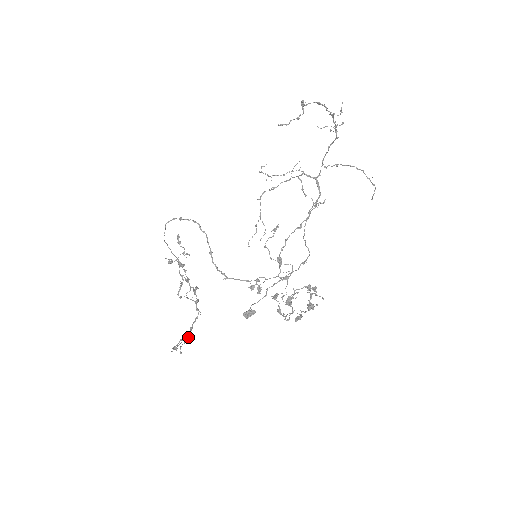
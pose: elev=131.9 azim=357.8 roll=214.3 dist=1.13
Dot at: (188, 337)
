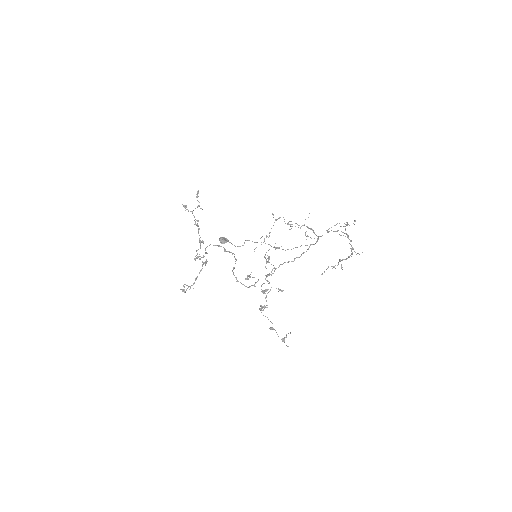
Dot at: (193, 284)
